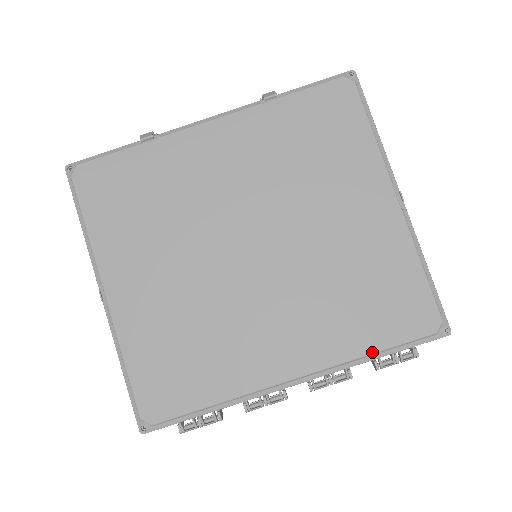
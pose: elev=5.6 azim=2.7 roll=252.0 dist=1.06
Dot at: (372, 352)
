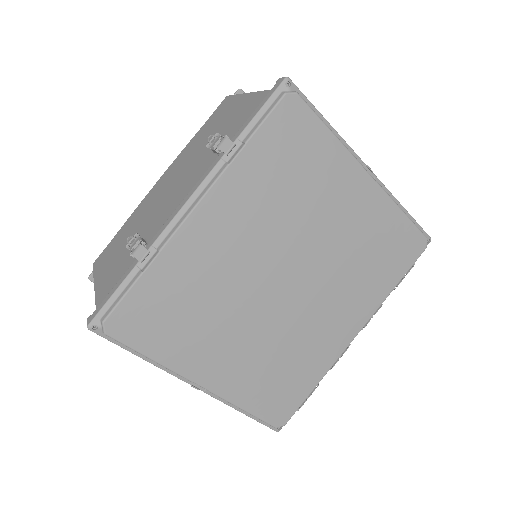
Dot at: (394, 287)
